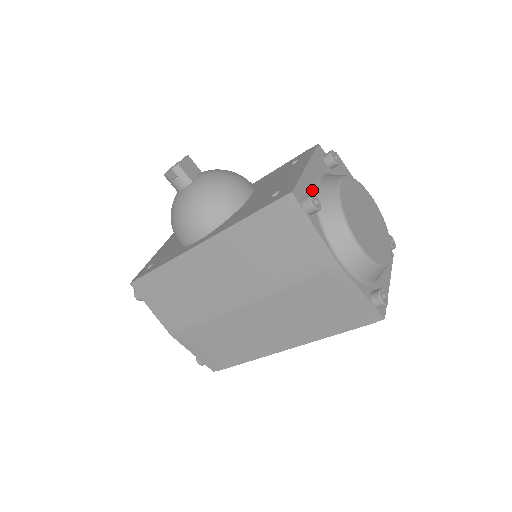
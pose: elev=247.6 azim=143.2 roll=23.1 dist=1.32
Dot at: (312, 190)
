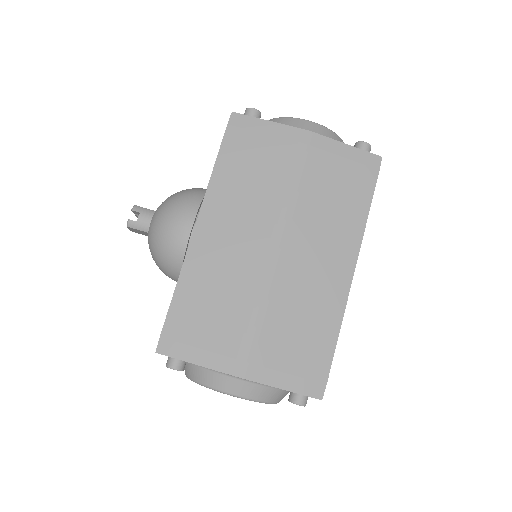
Dot at: occluded
